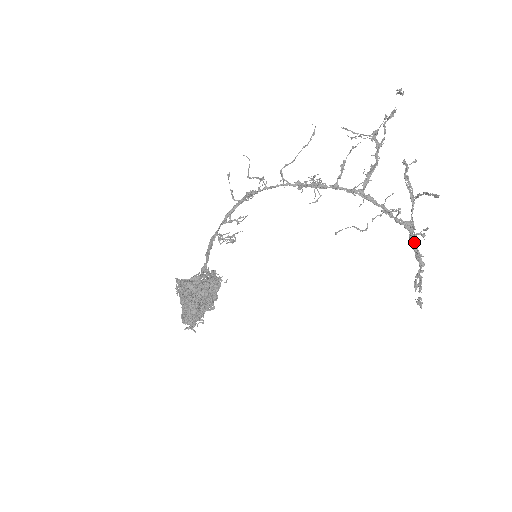
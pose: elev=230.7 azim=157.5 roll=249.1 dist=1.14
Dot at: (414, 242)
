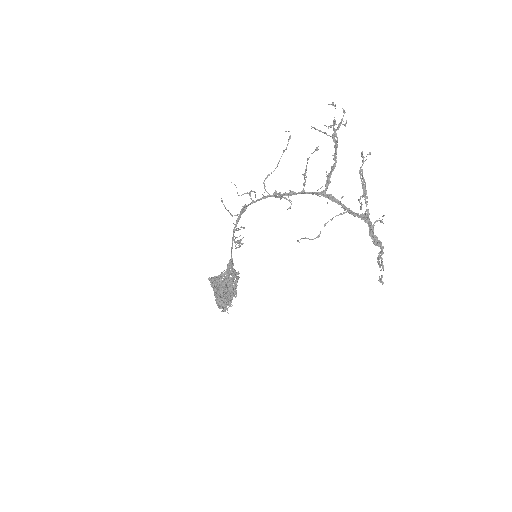
Dot at: (371, 231)
